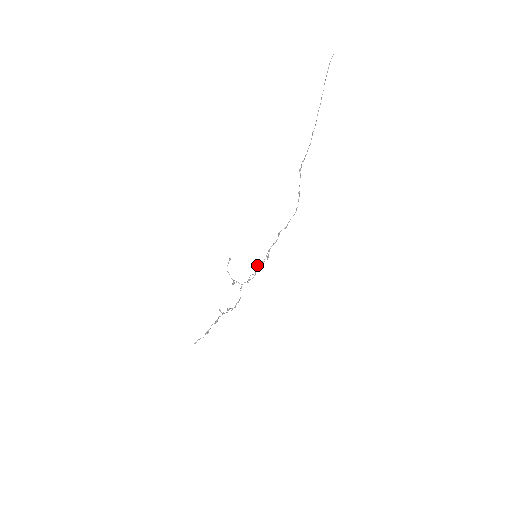
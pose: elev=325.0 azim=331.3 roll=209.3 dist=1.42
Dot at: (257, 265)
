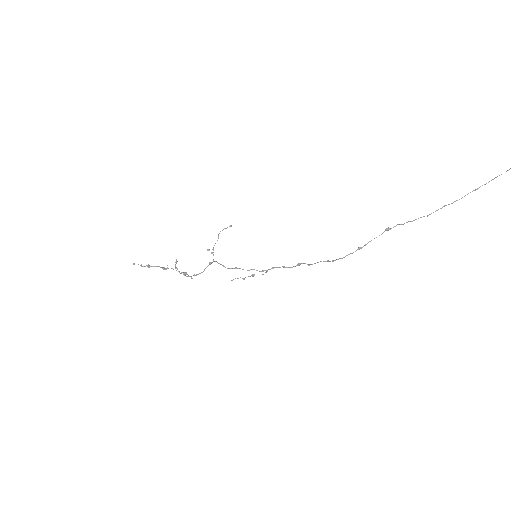
Dot at: occluded
